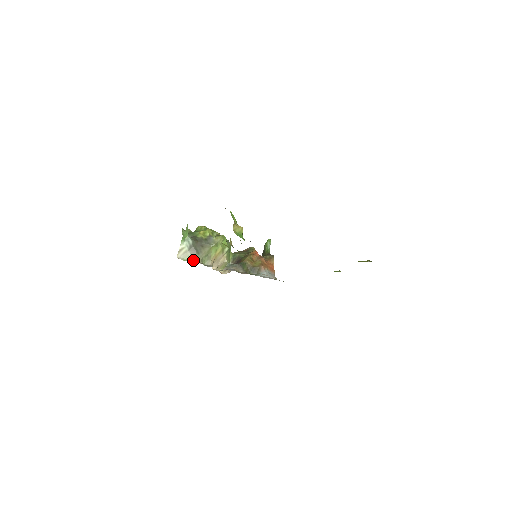
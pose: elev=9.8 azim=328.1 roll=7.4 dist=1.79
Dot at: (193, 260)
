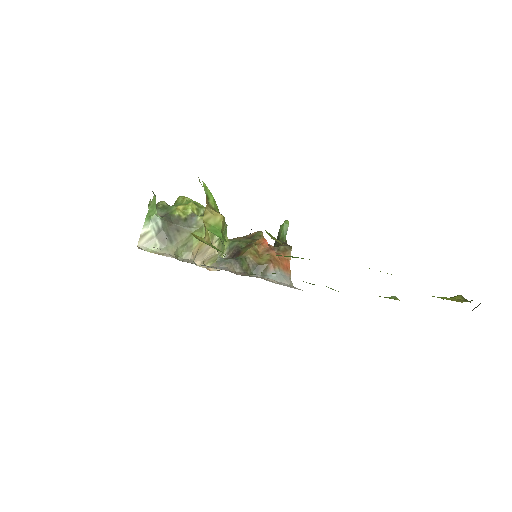
Dot at: (162, 251)
